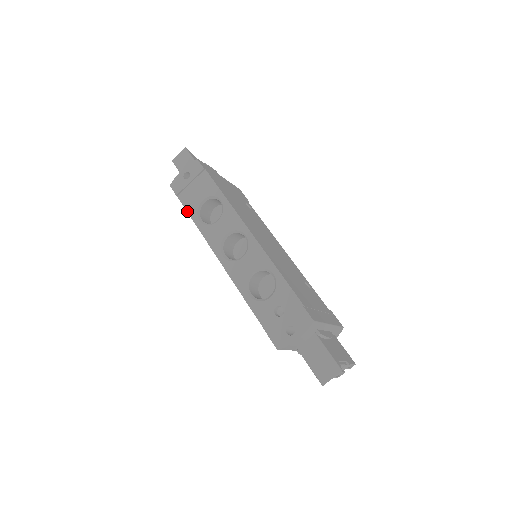
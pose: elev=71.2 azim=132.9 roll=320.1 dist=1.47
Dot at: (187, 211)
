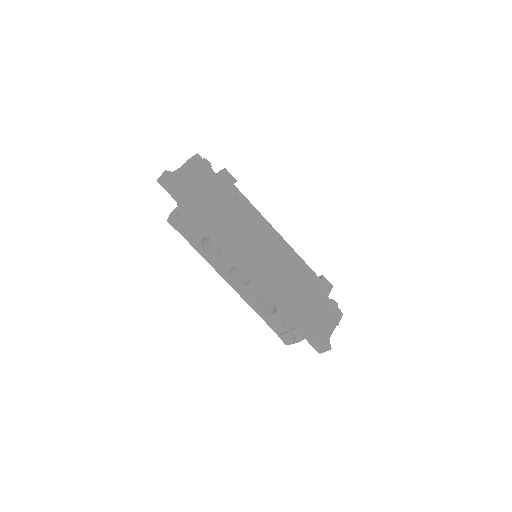
Dot at: (190, 244)
